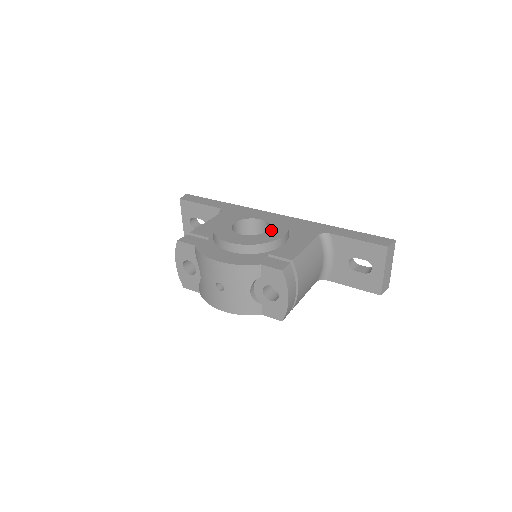
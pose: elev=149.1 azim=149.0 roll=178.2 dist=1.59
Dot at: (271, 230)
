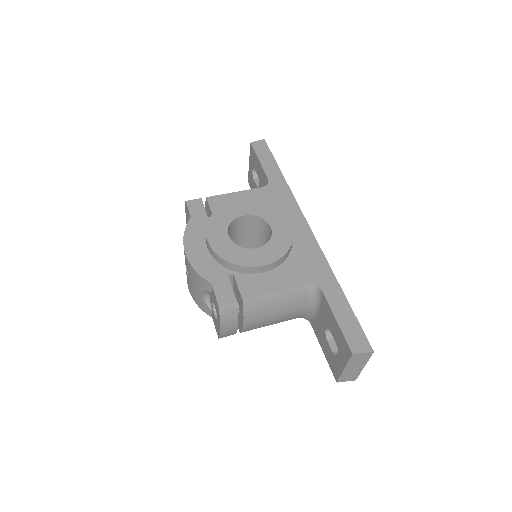
Dot at: (260, 250)
